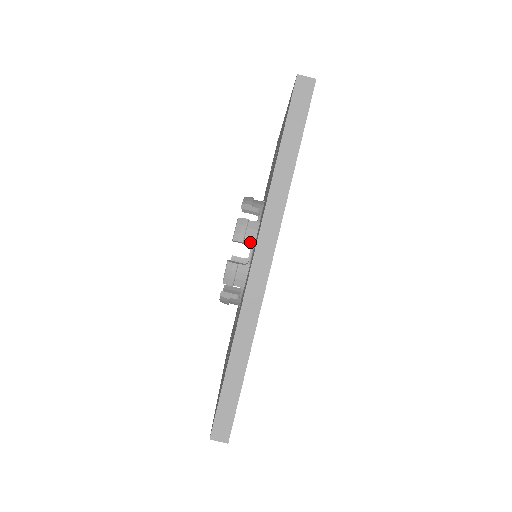
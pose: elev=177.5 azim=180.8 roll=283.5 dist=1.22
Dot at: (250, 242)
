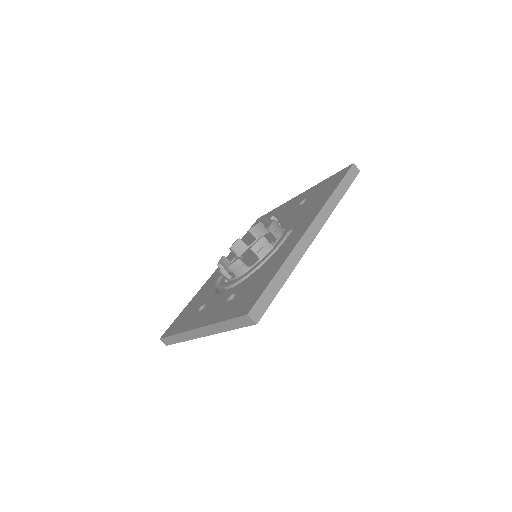
Dot at: (278, 234)
